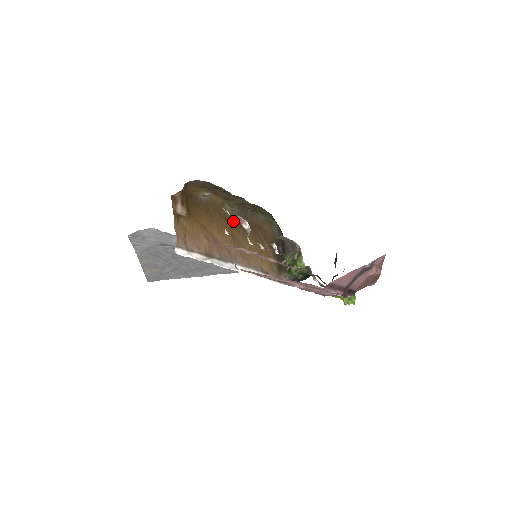
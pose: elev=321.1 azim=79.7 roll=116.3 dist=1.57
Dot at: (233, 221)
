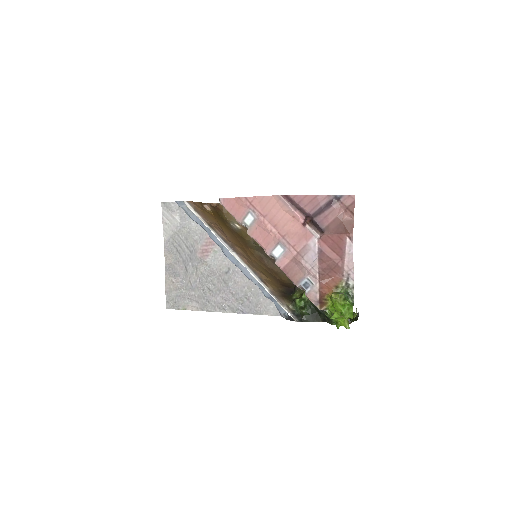
Dot at: (252, 250)
